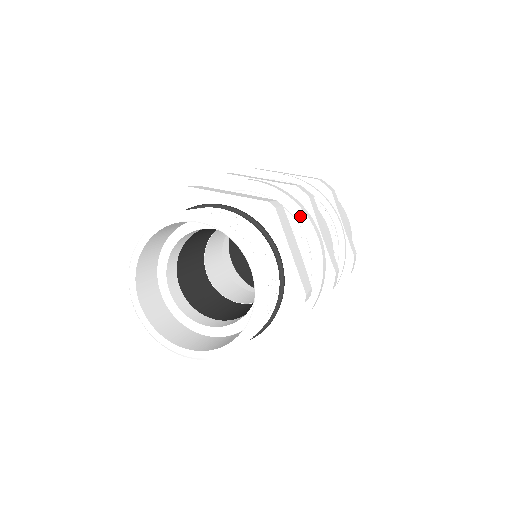
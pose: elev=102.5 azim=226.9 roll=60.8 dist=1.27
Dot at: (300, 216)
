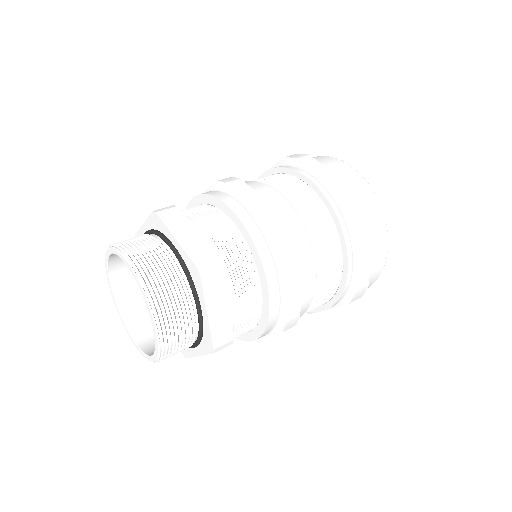
Dot at: (259, 266)
